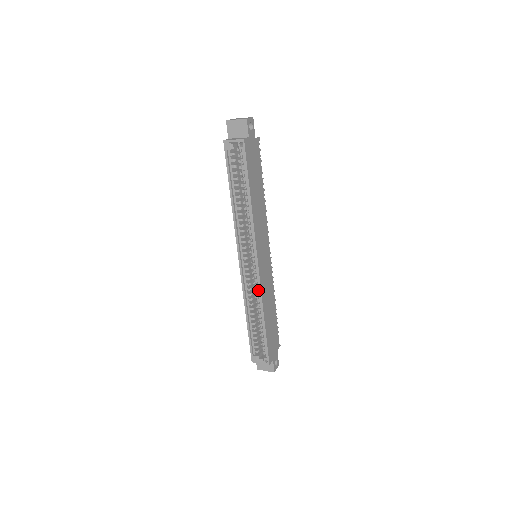
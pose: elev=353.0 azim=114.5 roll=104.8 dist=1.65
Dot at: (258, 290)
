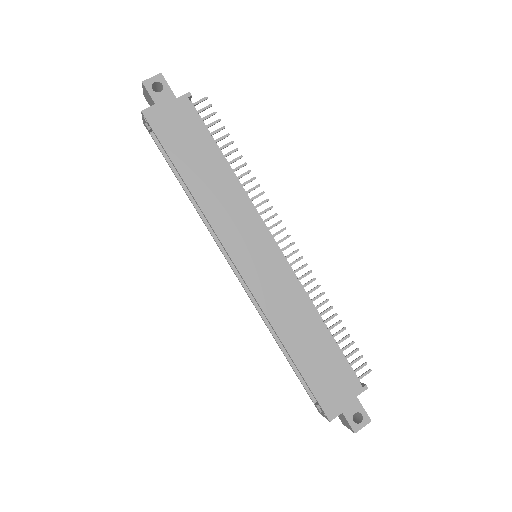
Dot at: (263, 307)
